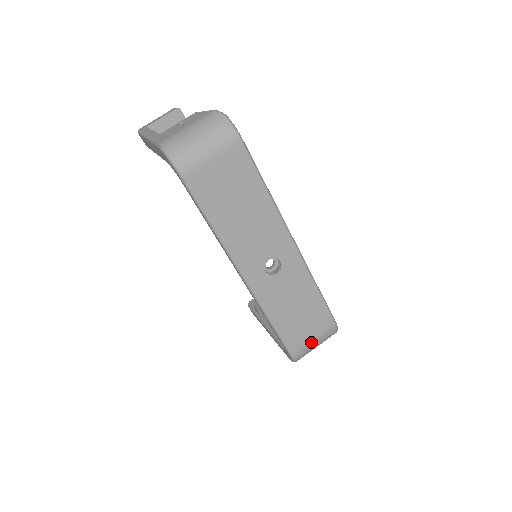
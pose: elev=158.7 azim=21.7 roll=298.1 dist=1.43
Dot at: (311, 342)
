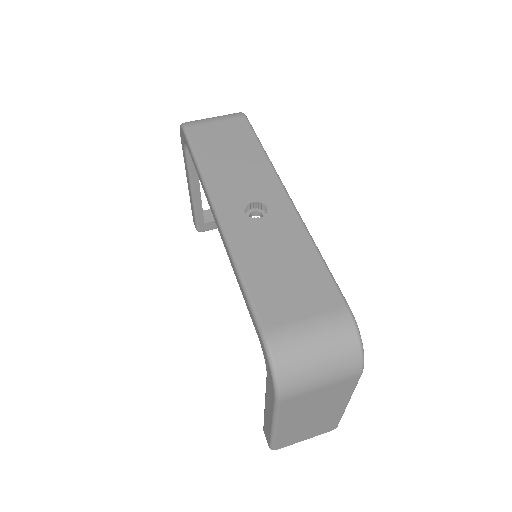
Dot at: (303, 327)
